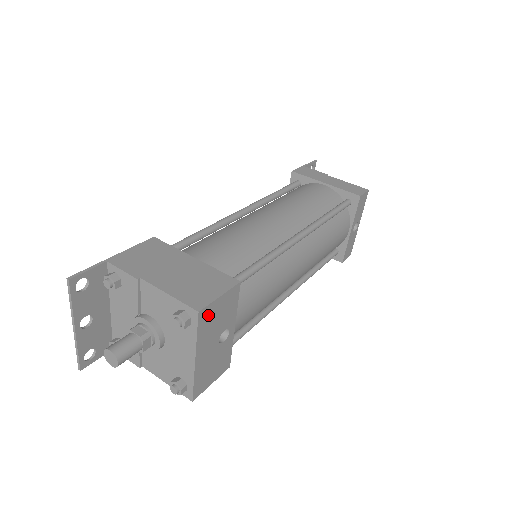
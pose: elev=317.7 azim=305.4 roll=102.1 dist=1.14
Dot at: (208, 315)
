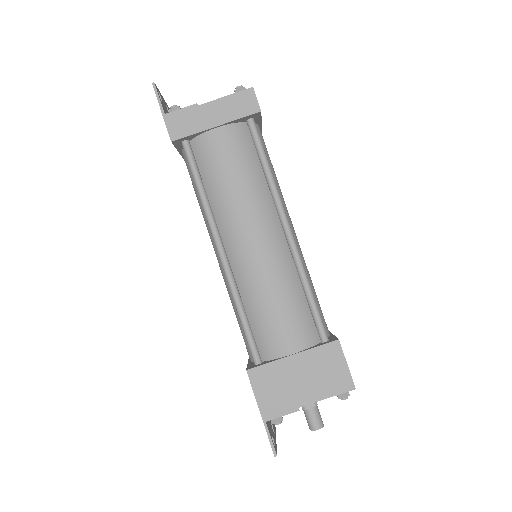
Dot at: occluded
